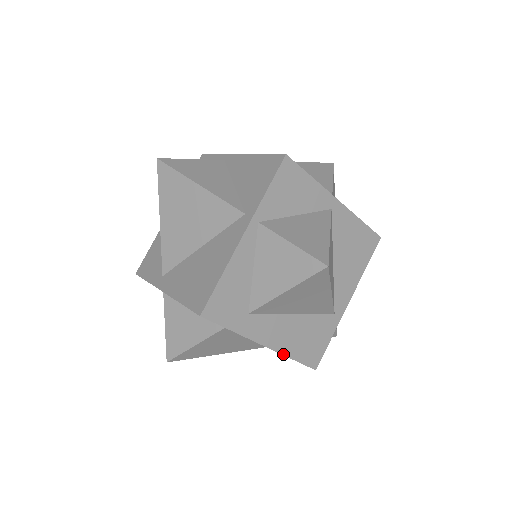
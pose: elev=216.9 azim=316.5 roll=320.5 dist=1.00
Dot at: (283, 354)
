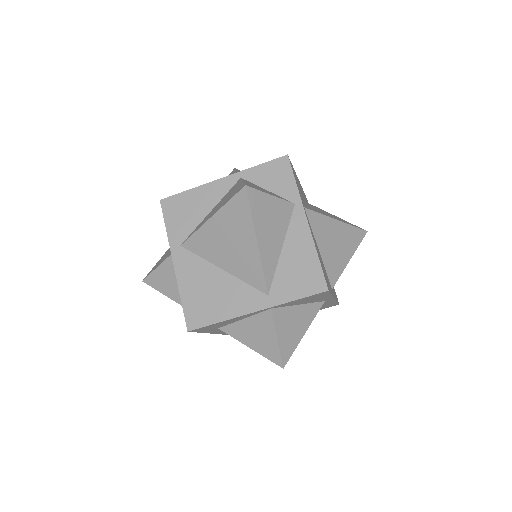
Dot at: occluded
